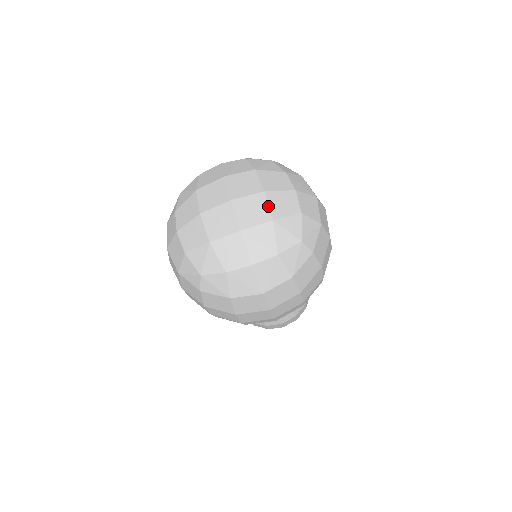
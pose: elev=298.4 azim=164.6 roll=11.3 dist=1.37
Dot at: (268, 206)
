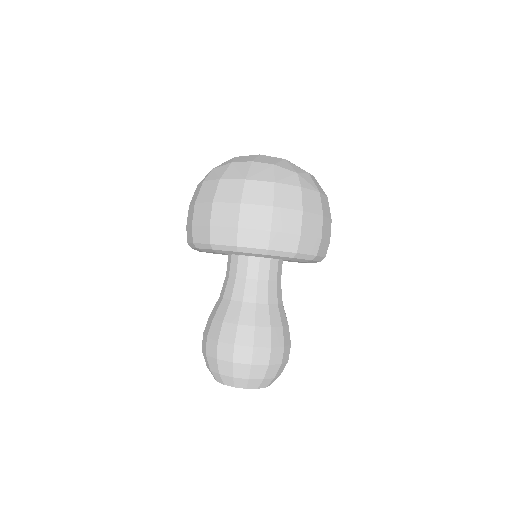
Dot at: occluded
